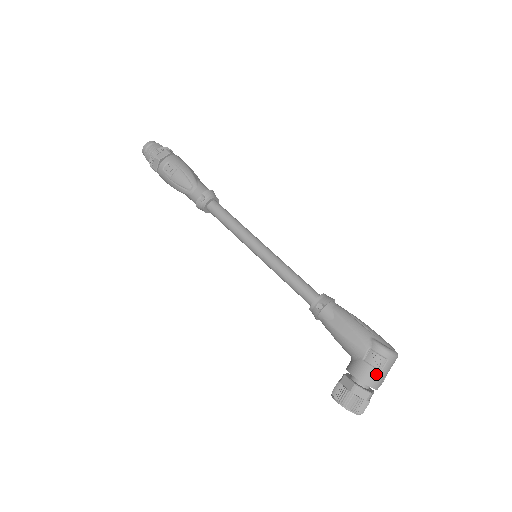
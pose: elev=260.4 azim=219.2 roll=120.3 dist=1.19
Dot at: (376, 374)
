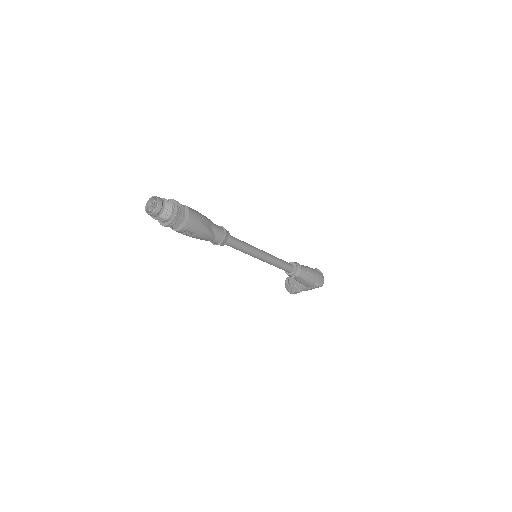
Dot at: occluded
